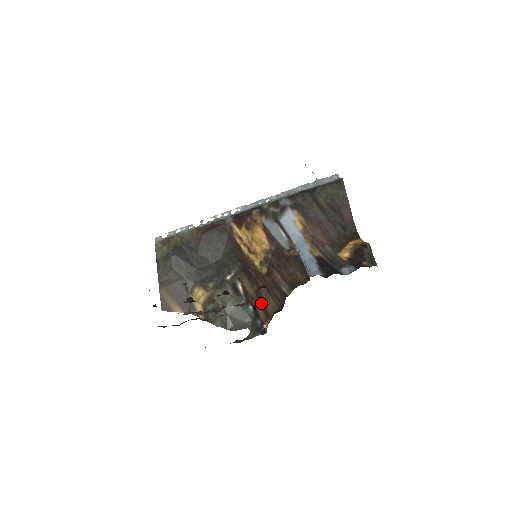
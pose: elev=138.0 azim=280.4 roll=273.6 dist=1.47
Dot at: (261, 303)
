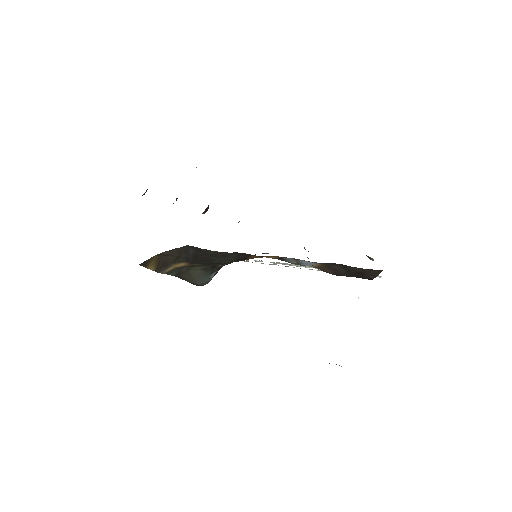
Dot at: occluded
